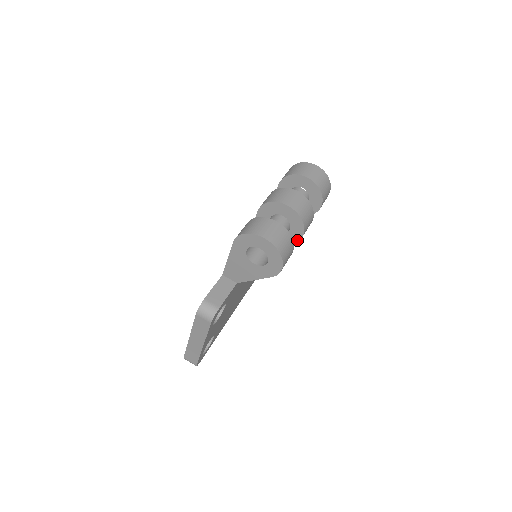
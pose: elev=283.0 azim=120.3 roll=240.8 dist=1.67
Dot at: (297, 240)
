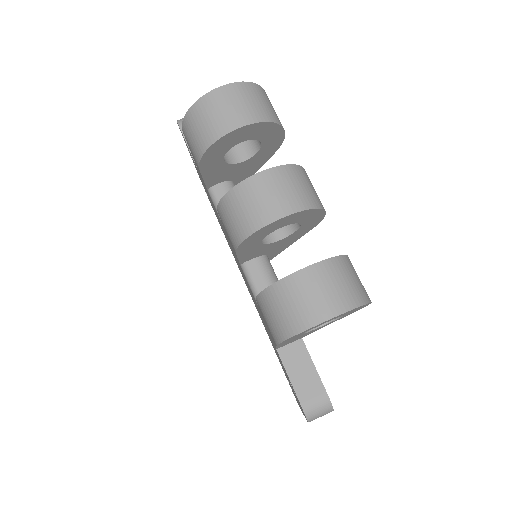
Dot at: (318, 222)
